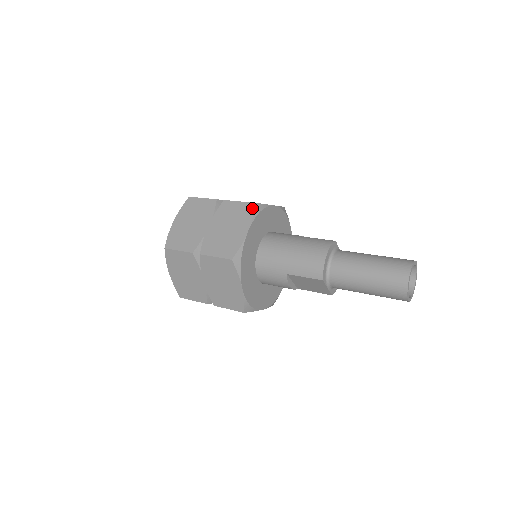
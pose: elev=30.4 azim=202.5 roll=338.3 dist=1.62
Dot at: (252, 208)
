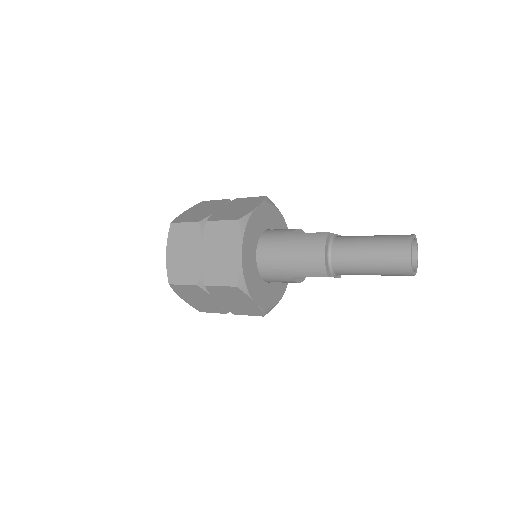
Dot at: (237, 226)
